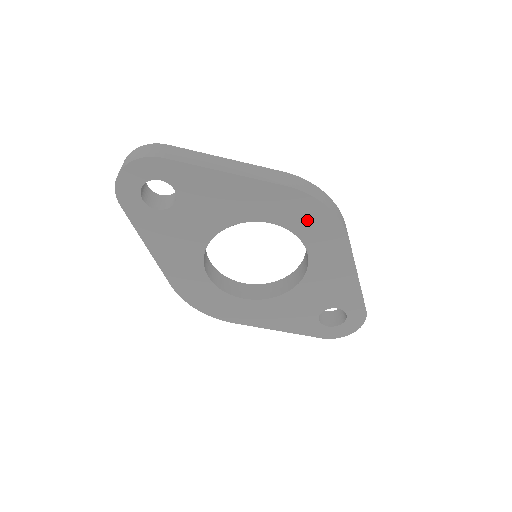
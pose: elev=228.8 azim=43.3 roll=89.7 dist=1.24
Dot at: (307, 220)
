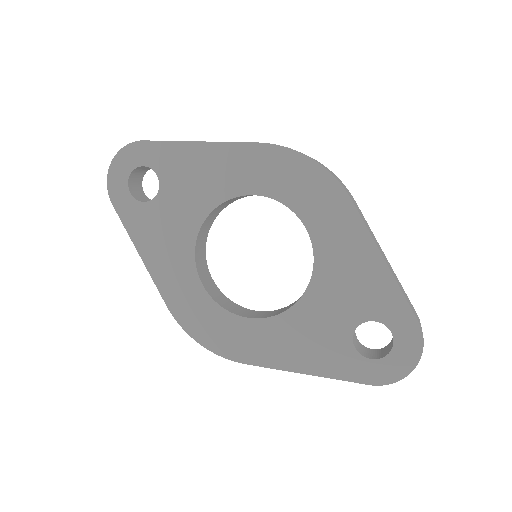
Dot at: (294, 182)
